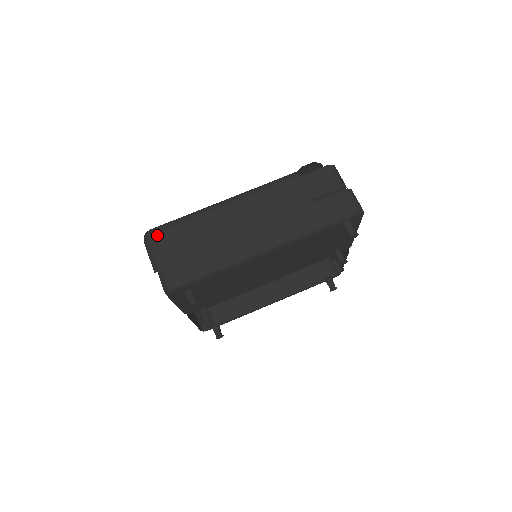
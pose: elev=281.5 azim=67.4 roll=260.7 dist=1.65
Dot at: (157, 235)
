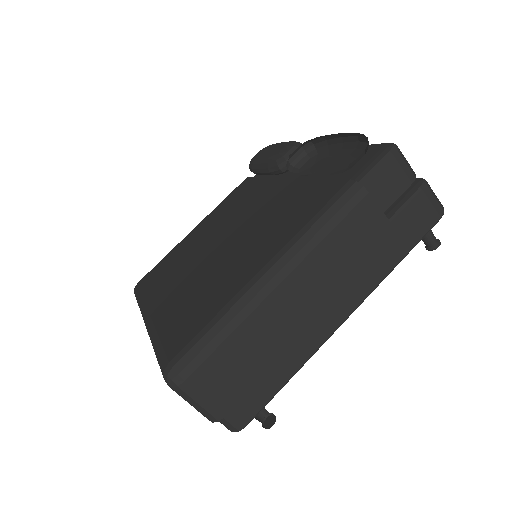
Dot at: (194, 376)
